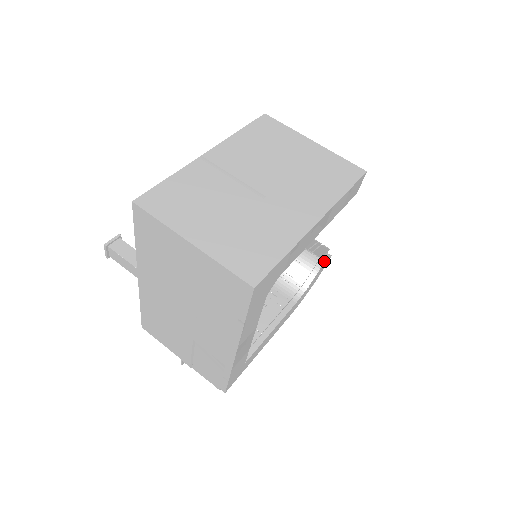
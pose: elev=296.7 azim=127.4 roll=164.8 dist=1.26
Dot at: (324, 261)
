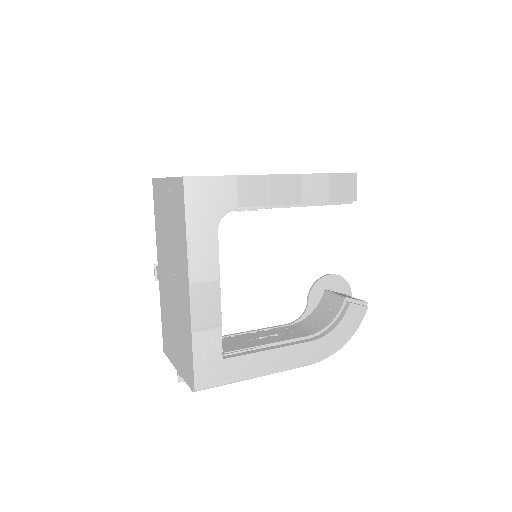
Dot at: (352, 303)
